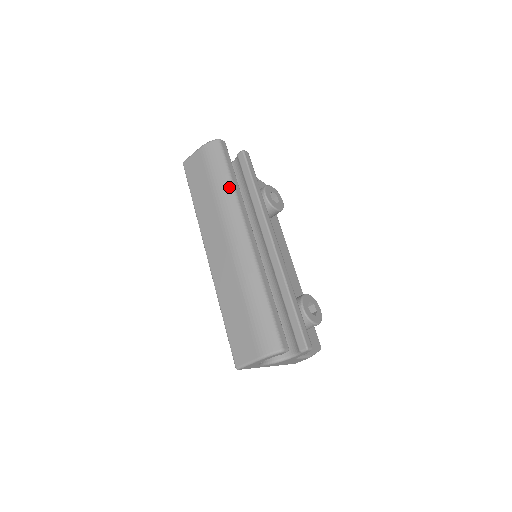
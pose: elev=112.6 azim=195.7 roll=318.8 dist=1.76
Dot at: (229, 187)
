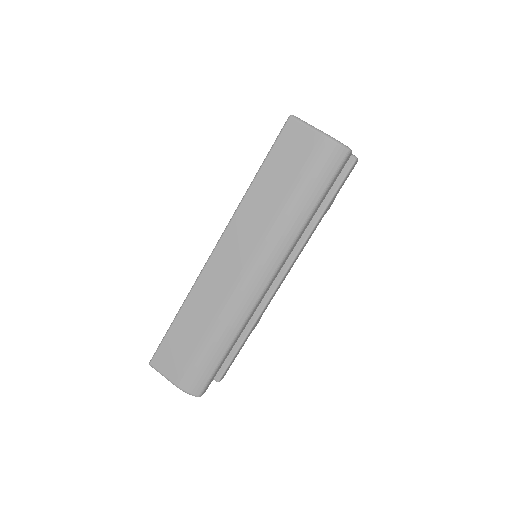
Dot at: (302, 220)
